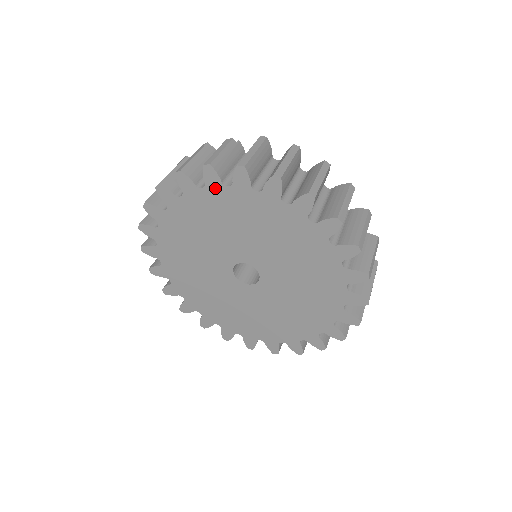
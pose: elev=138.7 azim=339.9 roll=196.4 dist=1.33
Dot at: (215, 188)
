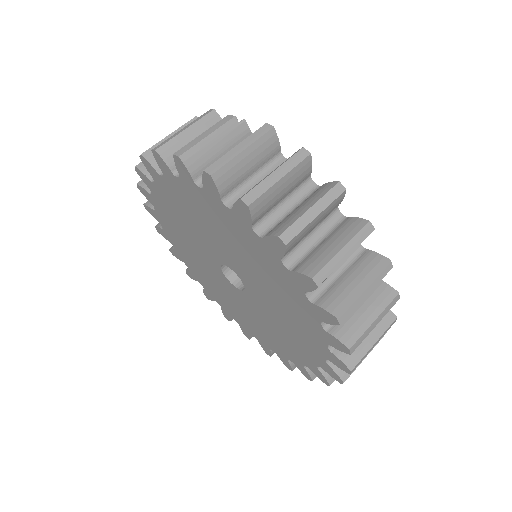
Dot at: (189, 183)
